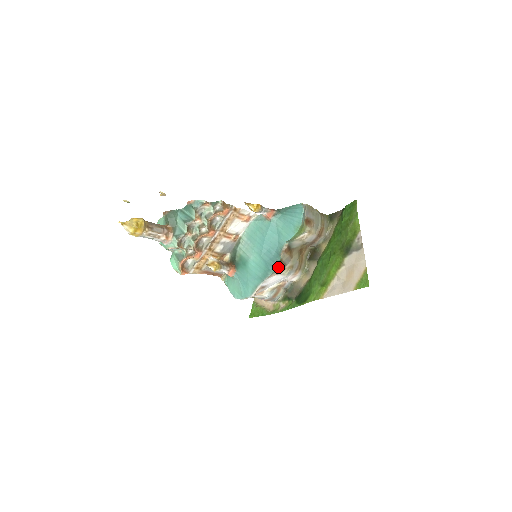
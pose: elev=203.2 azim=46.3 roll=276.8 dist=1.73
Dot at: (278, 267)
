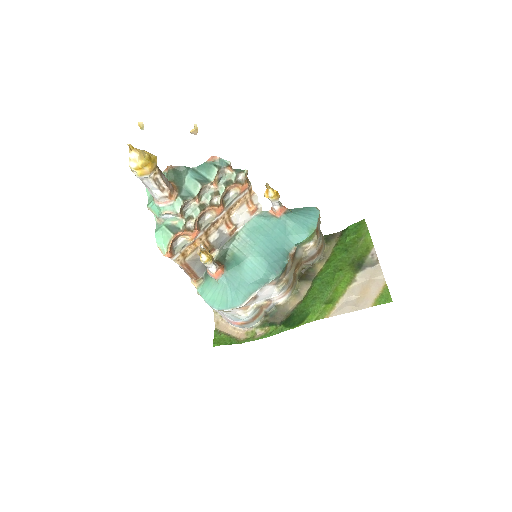
Dot at: (281, 273)
